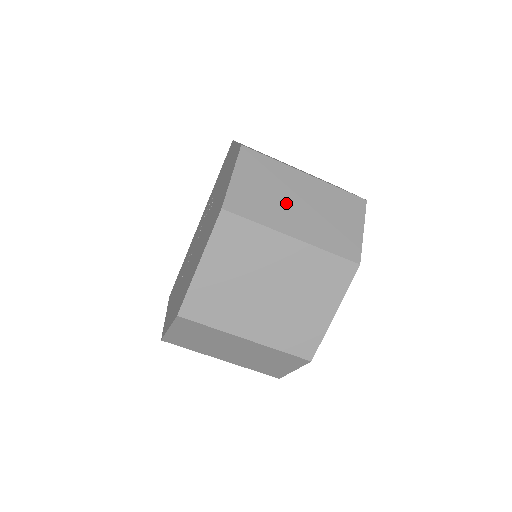
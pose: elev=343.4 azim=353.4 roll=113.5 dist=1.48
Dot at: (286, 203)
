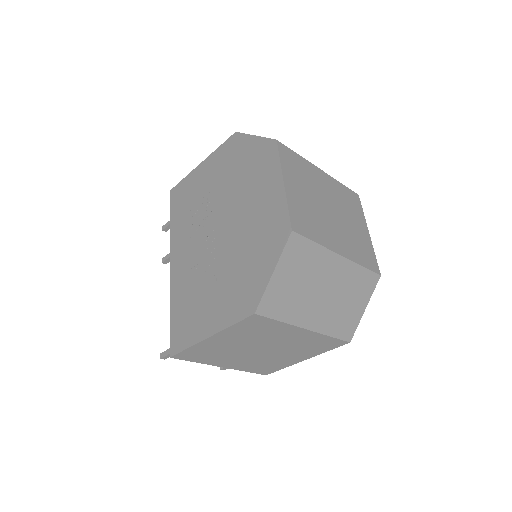
Dot at: occluded
